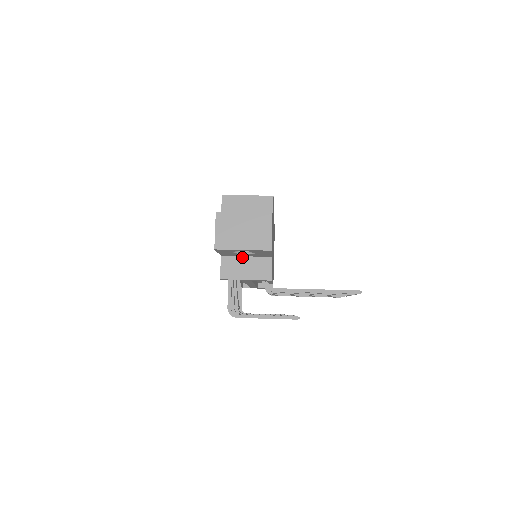
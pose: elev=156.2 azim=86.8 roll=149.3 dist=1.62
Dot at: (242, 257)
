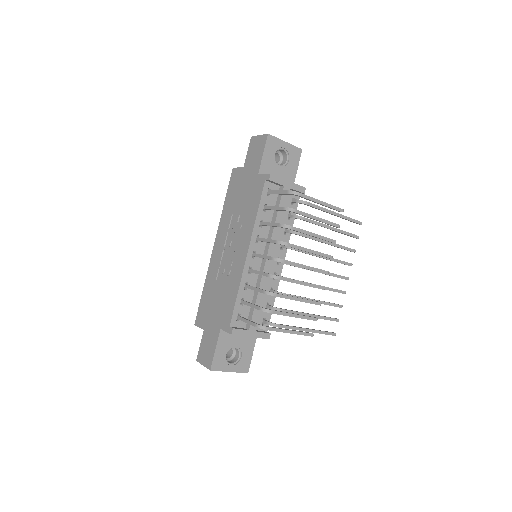
Dot at: occluded
